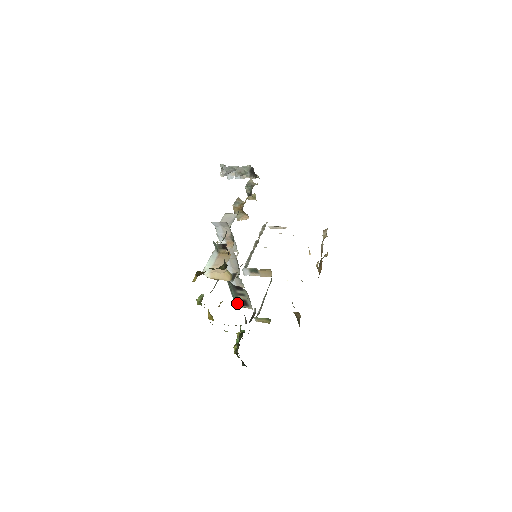
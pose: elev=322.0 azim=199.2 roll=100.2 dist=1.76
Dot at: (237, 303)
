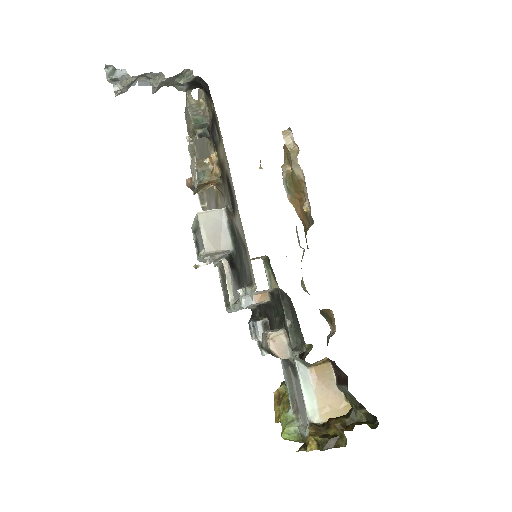
Dot at: occluded
